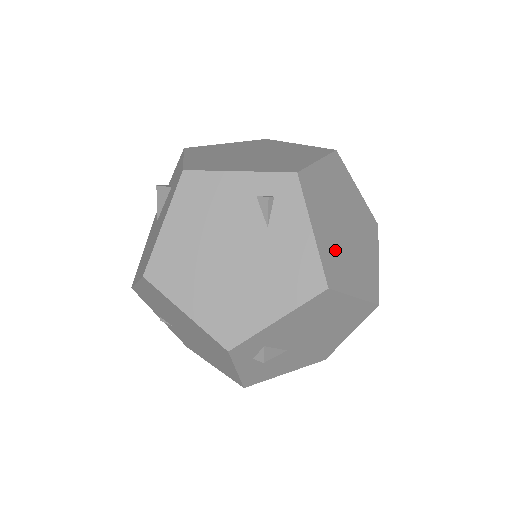
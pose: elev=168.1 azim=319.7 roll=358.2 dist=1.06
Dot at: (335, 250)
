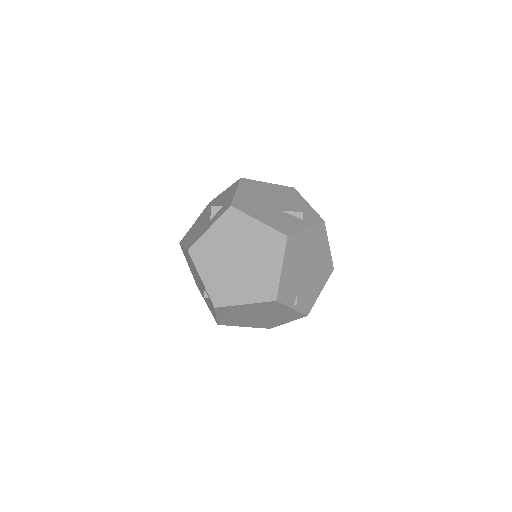
Dot at: (235, 320)
